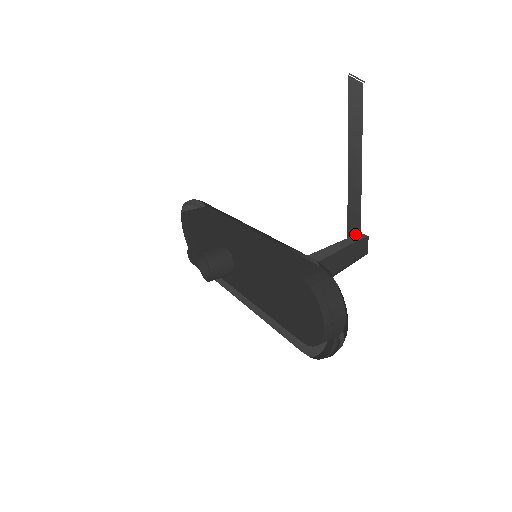
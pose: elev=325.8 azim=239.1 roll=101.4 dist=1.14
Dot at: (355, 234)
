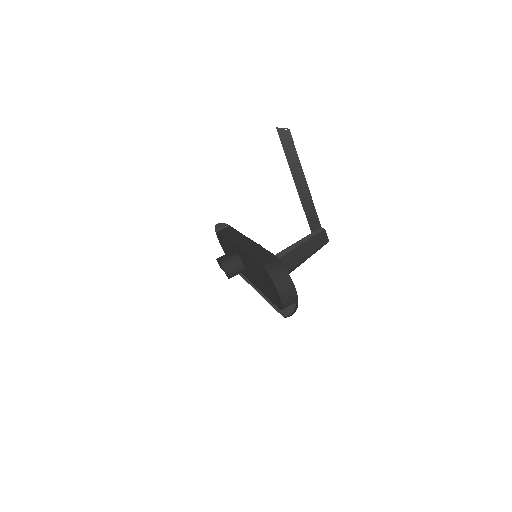
Dot at: (317, 229)
